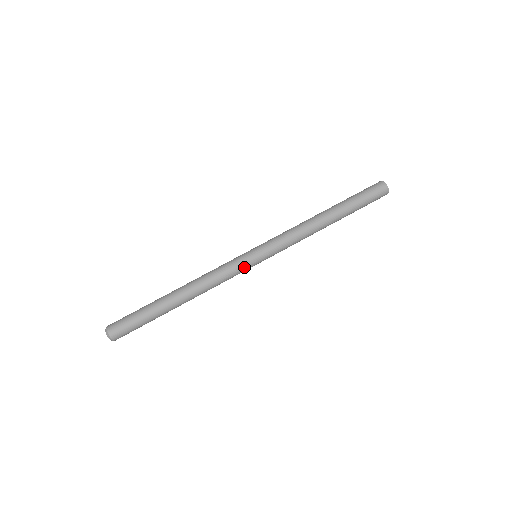
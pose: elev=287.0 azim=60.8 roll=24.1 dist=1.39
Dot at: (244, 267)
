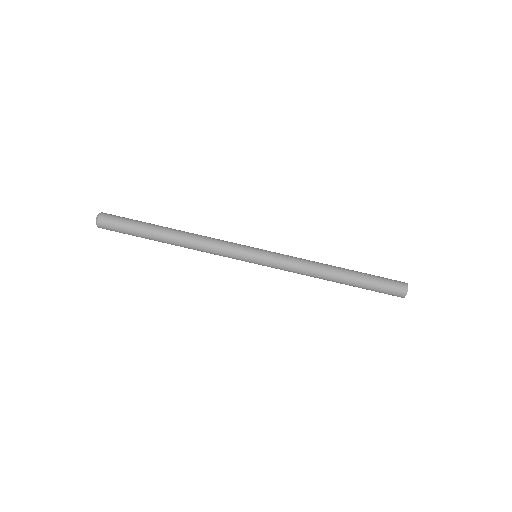
Dot at: (238, 259)
